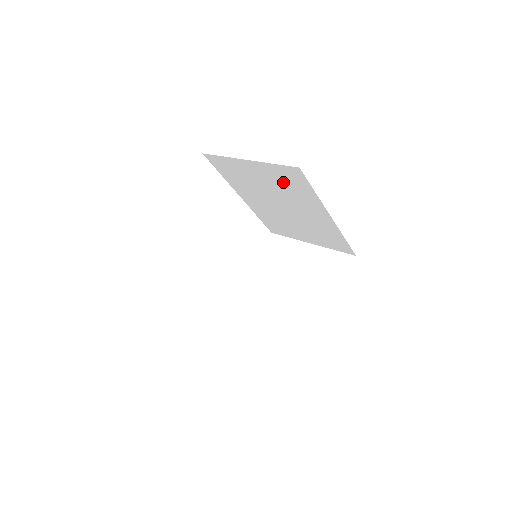
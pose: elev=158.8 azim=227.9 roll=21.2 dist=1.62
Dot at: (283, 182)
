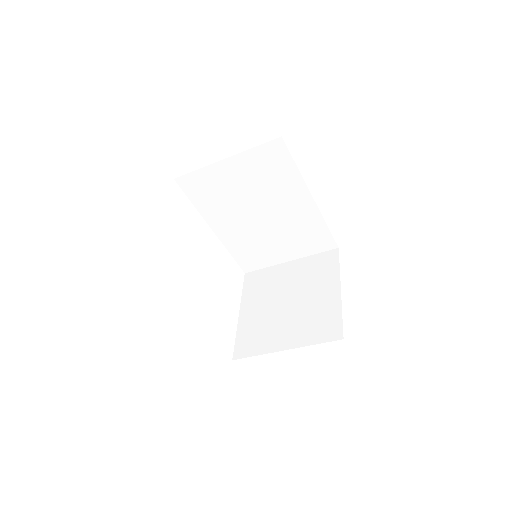
Dot at: (263, 171)
